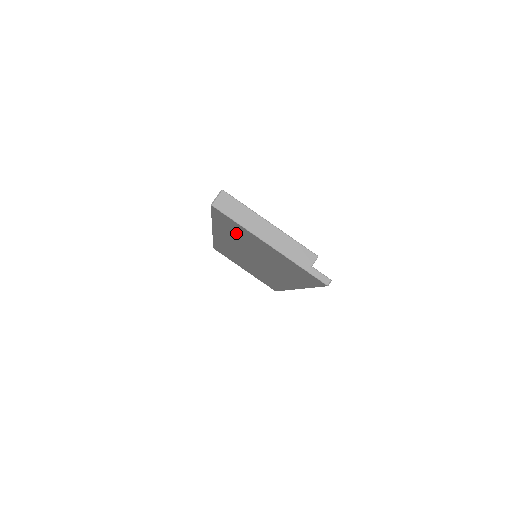
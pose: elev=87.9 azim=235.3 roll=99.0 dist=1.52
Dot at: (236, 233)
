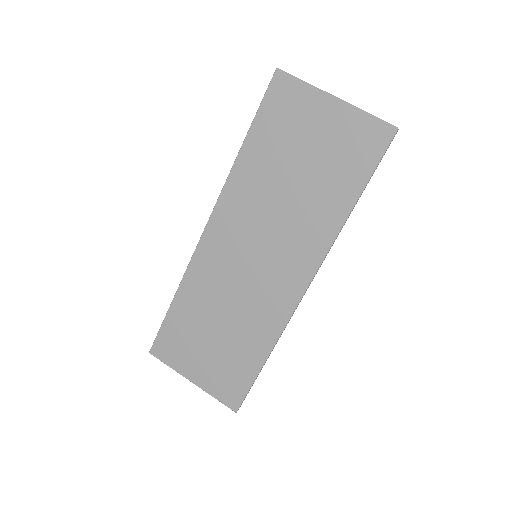
Dot at: (278, 136)
